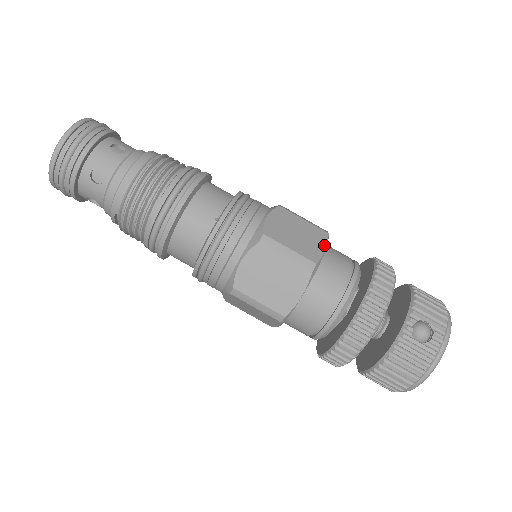
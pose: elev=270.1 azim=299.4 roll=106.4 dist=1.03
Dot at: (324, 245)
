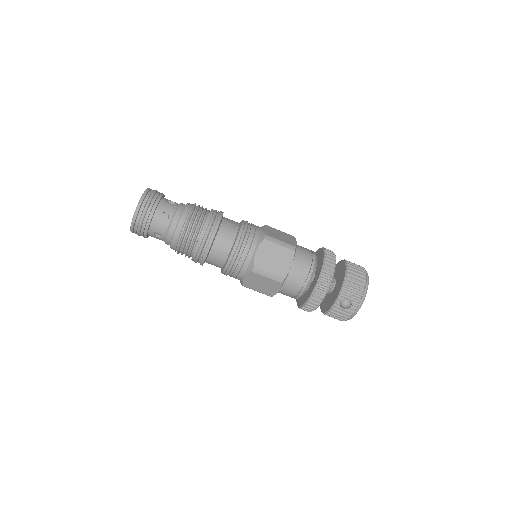
Dot at: (291, 262)
